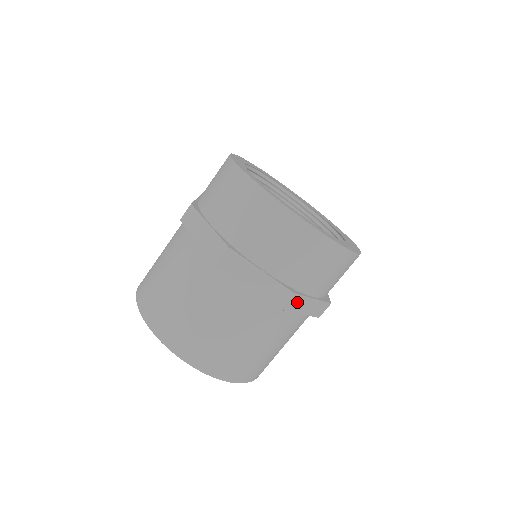
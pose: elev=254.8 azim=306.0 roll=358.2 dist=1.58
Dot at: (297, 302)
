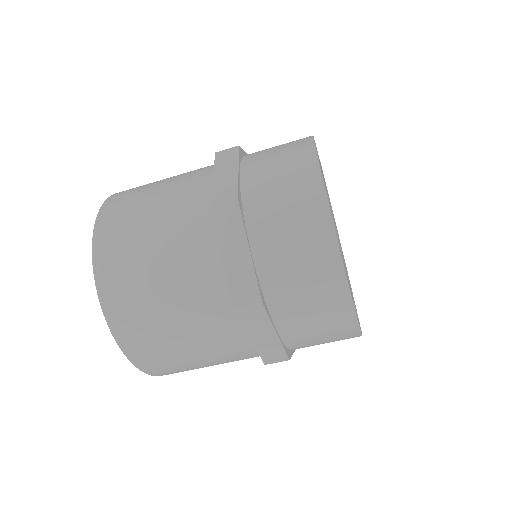
Dot at: (257, 318)
